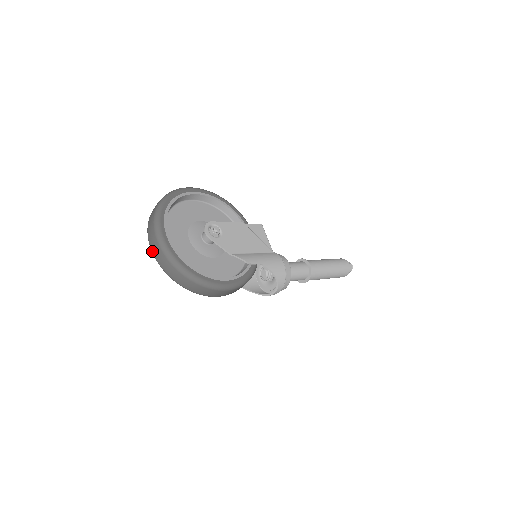
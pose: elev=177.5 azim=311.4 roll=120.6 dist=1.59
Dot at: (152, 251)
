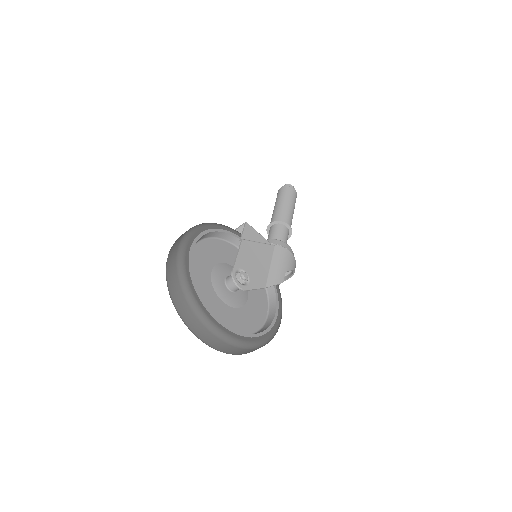
Dot at: (213, 348)
